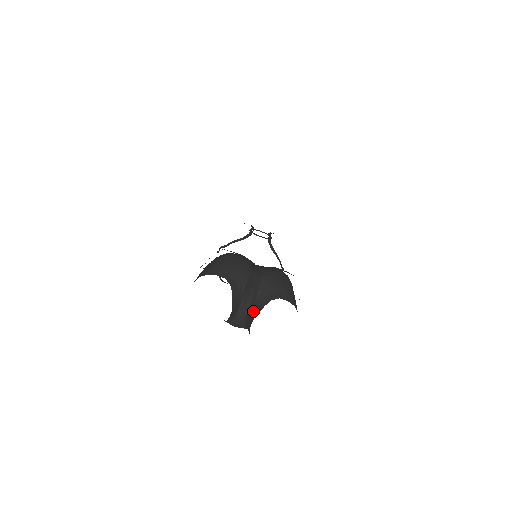
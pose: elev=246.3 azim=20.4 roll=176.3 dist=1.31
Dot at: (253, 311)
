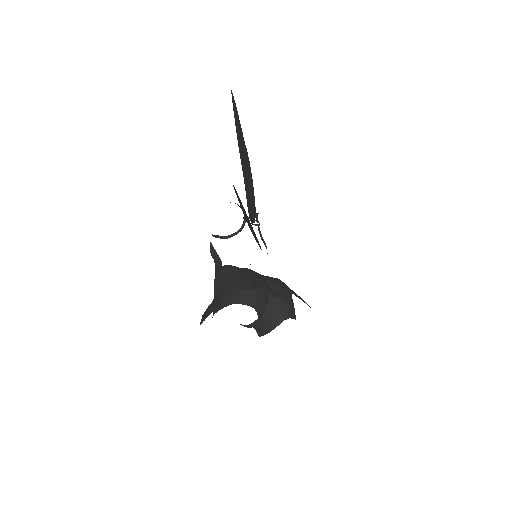
Dot at: (267, 326)
